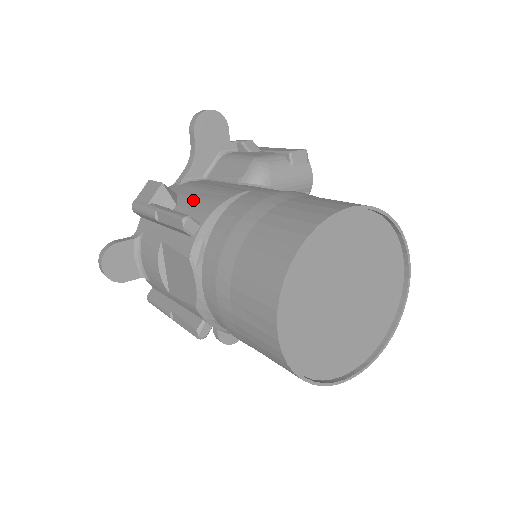
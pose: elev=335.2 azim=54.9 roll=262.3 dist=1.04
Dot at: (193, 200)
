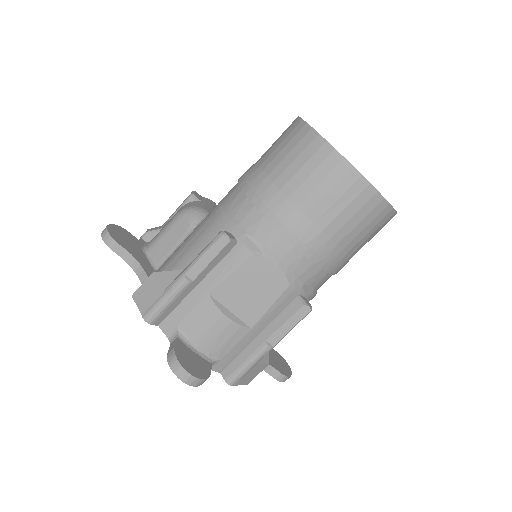
Dot at: (193, 249)
